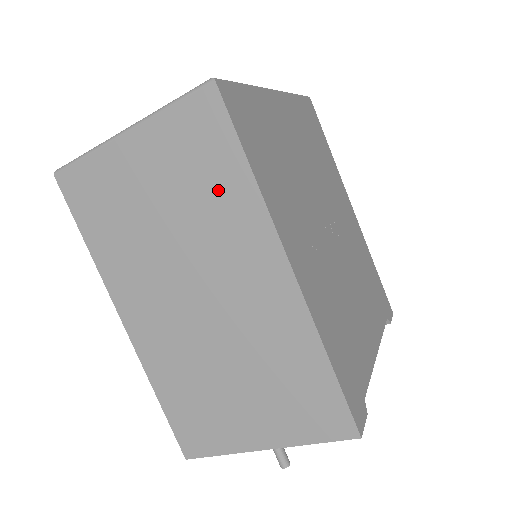
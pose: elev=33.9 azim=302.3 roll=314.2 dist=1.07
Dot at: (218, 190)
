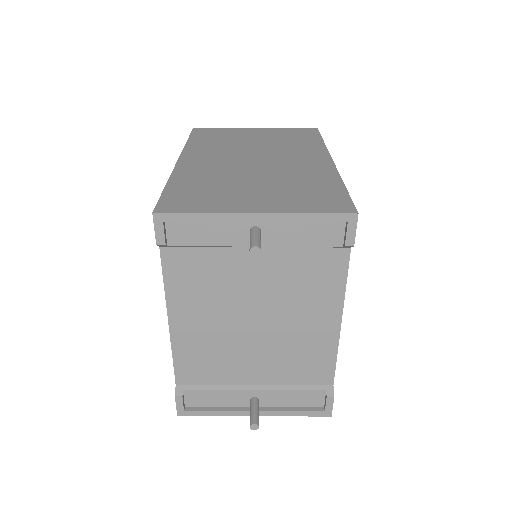
Dot at: (300, 142)
